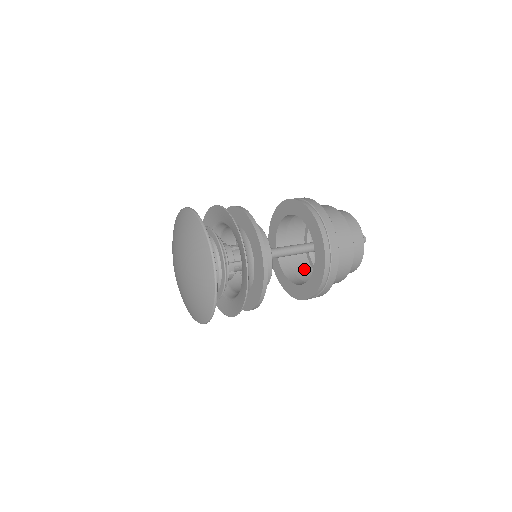
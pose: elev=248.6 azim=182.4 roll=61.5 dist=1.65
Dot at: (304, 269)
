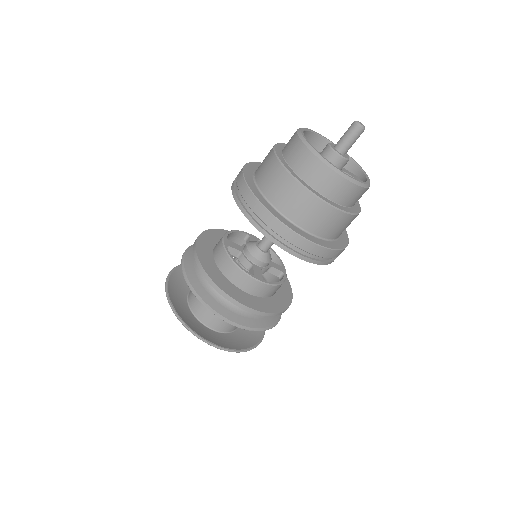
Dot at: occluded
